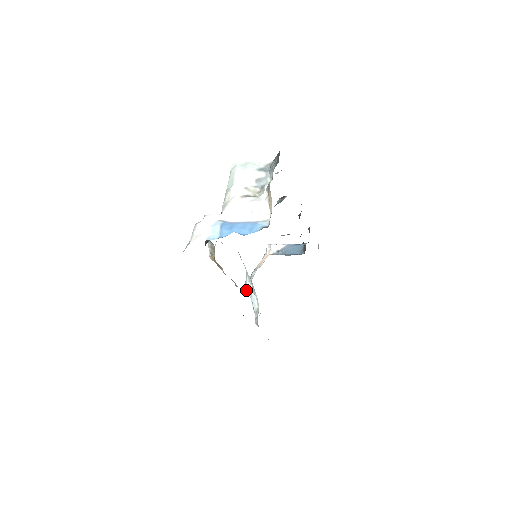
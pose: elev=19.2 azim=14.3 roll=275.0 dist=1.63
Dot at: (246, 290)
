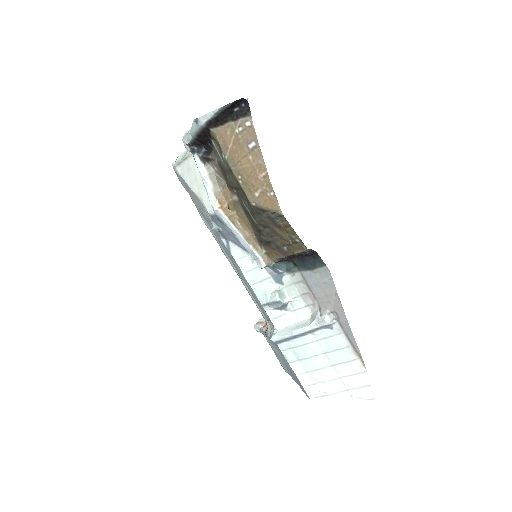
Dot at: (279, 299)
